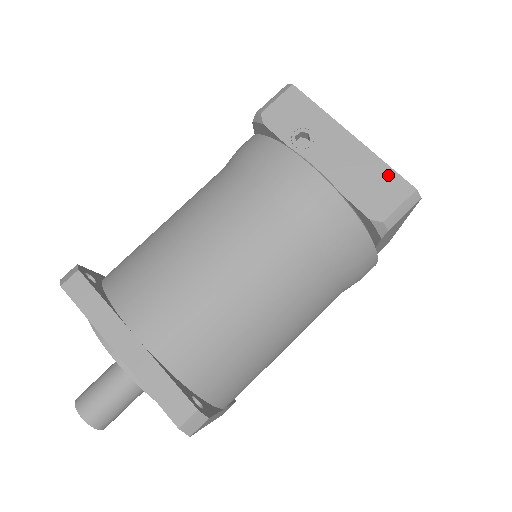
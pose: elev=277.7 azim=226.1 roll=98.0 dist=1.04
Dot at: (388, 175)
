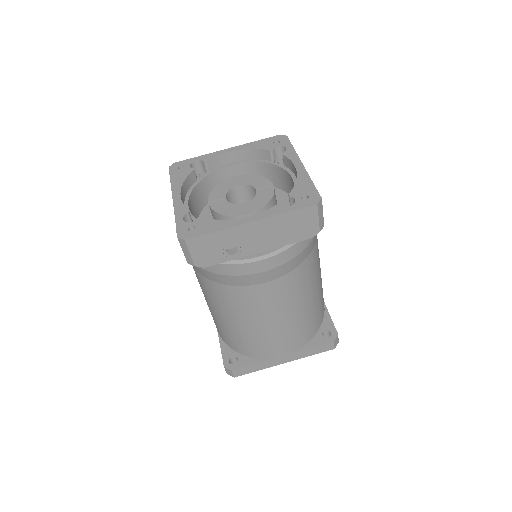
Dot at: (295, 215)
